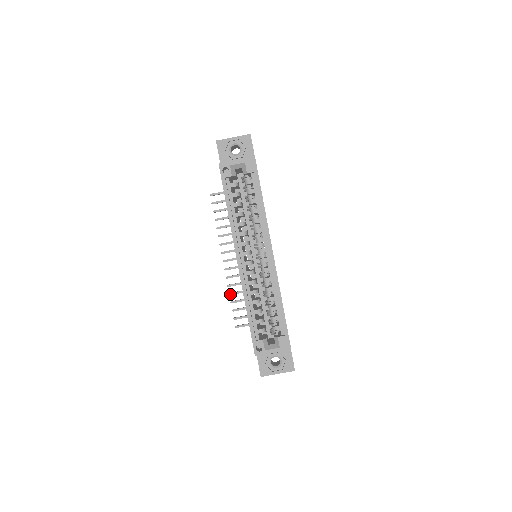
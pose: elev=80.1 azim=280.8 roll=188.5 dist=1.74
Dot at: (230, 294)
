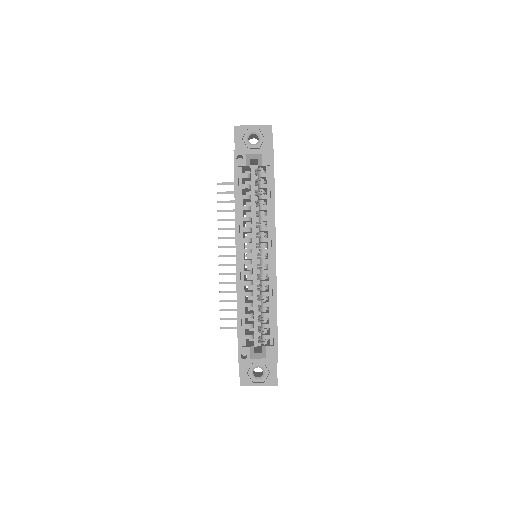
Dot at: (220, 292)
